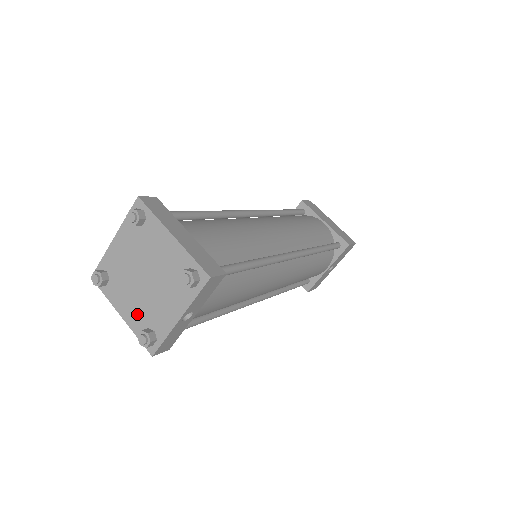
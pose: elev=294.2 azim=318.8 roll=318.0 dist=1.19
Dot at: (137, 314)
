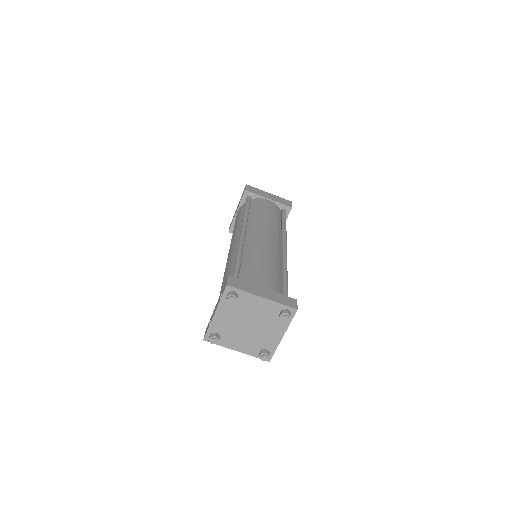
Dot at: (250, 346)
